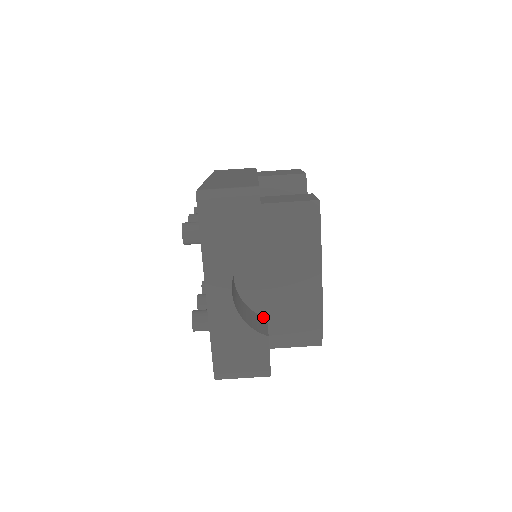
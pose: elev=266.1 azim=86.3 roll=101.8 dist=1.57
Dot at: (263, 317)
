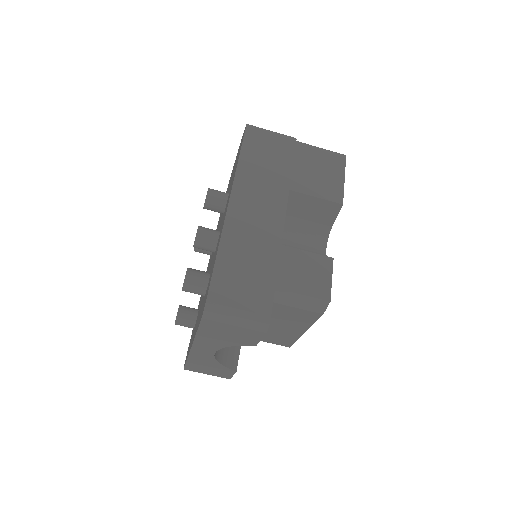
Dot at: occluded
